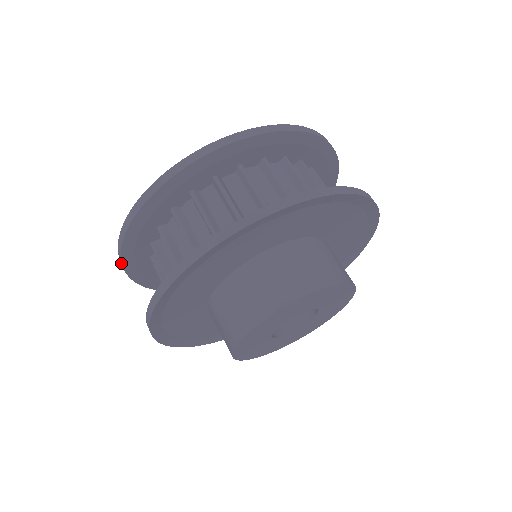
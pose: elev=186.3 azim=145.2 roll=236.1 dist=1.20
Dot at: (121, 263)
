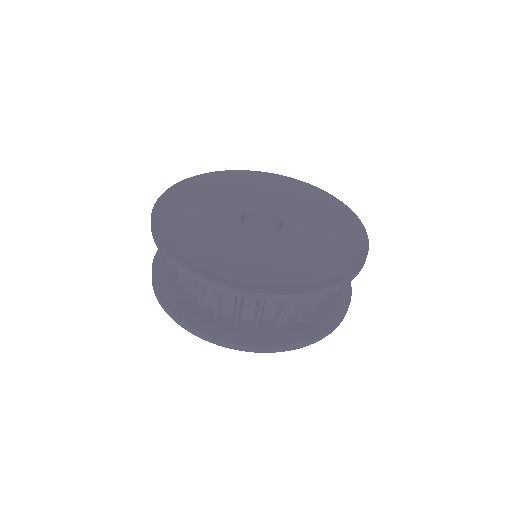
Dot at: occluded
